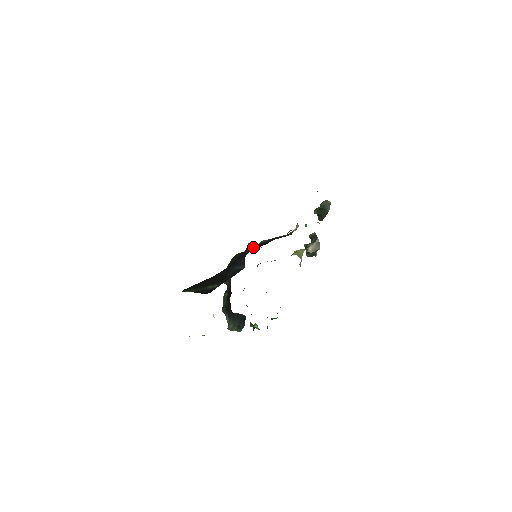
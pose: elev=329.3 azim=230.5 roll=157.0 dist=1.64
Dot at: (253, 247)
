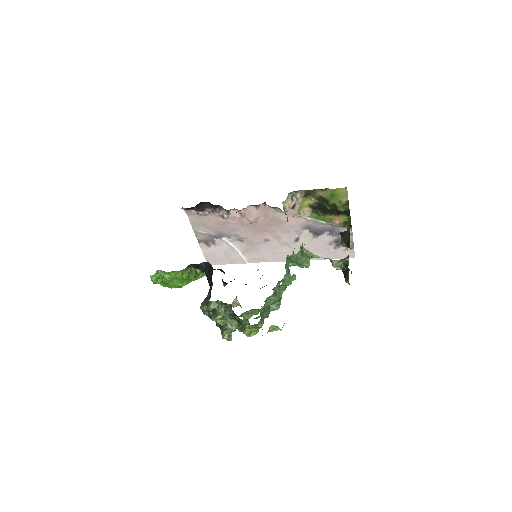
Dot at: occluded
